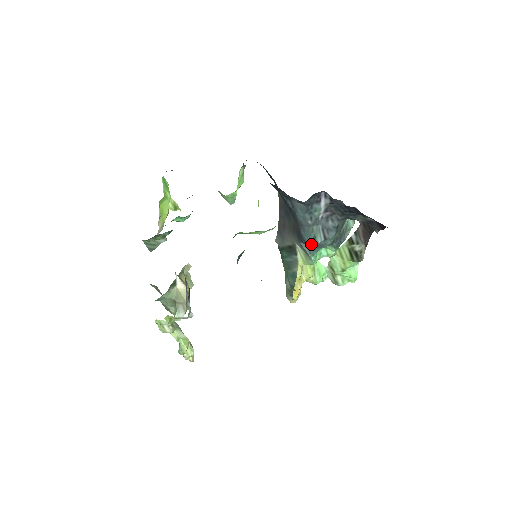
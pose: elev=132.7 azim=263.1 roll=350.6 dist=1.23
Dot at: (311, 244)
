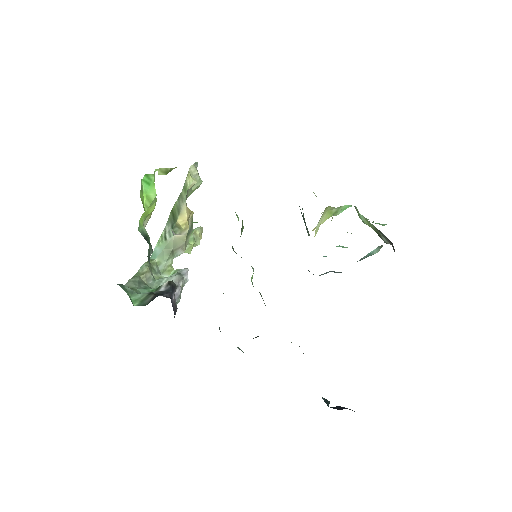
Dot at: occluded
